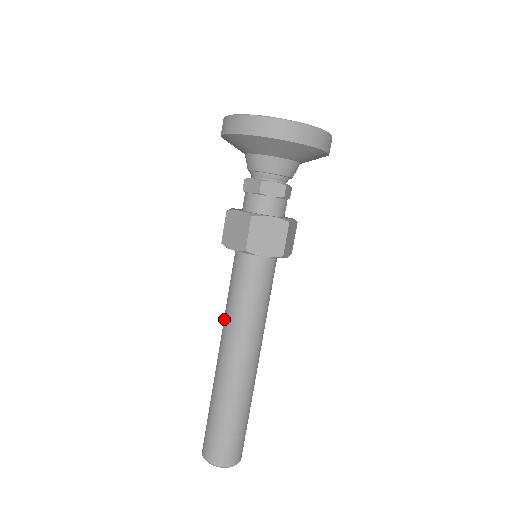
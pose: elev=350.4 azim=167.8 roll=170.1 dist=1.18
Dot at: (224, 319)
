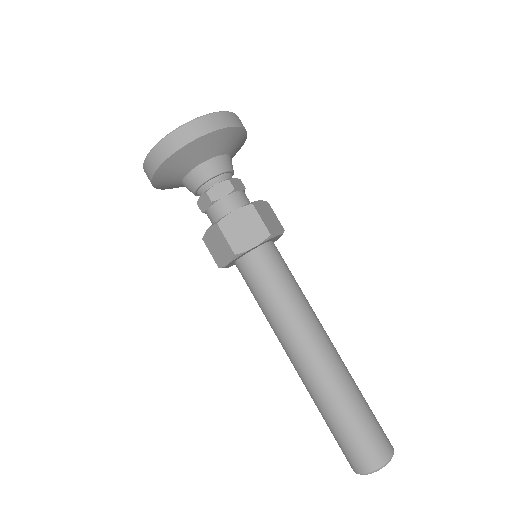
Dot at: occluded
